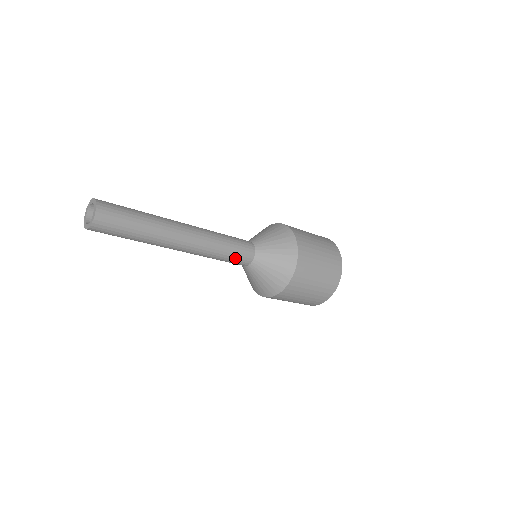
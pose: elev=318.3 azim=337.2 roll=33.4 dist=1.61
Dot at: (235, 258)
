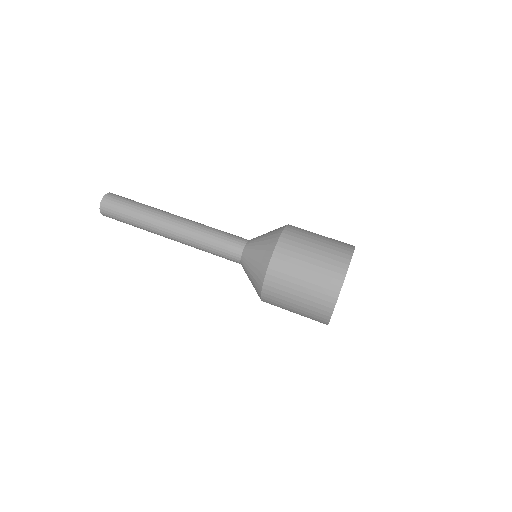
Dot at: (223, 257)
